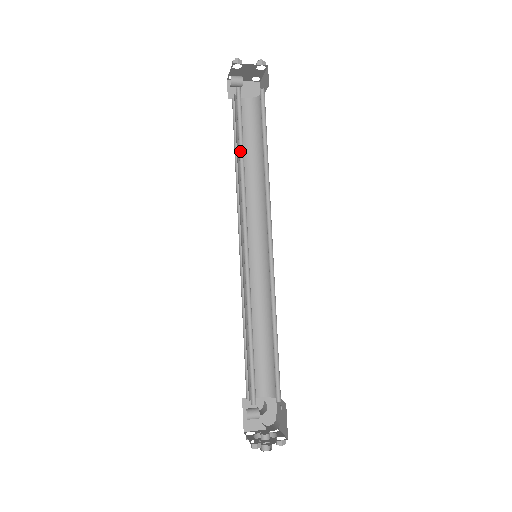
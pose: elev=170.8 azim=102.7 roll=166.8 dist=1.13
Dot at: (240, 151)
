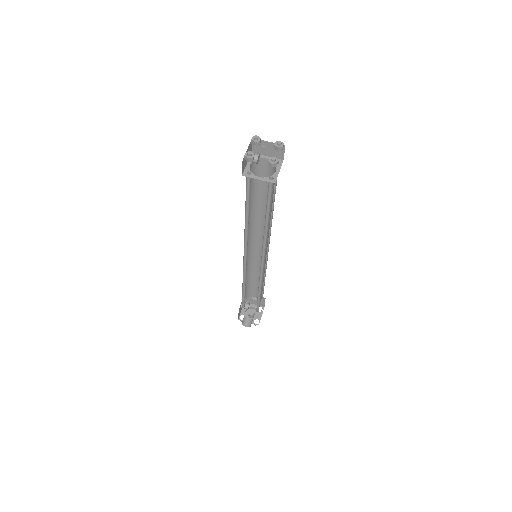
Dot at: (247, 211)
